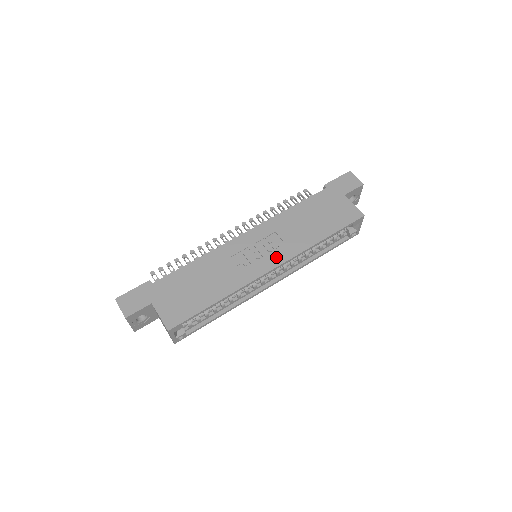
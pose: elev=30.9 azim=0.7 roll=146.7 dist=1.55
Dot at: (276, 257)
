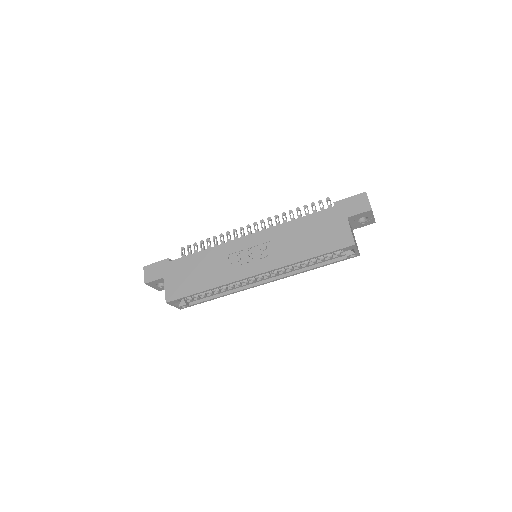
Dot at: (261, 265)
